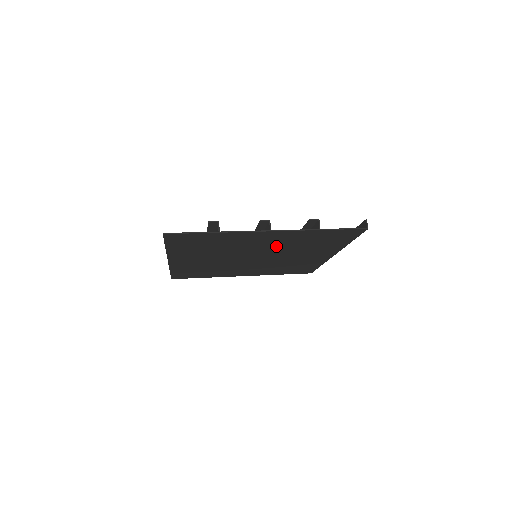
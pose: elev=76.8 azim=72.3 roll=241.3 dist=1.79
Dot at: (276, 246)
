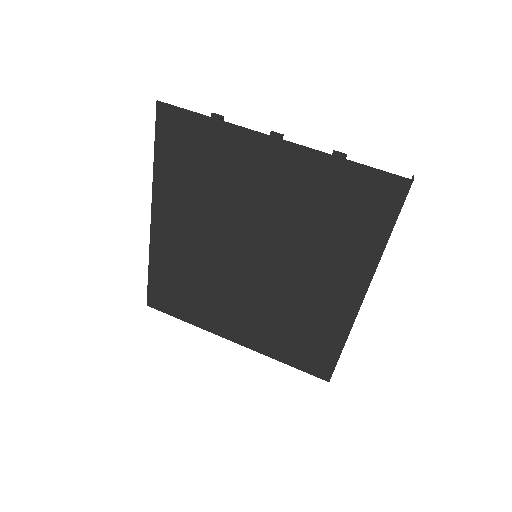
Dot at: (283, 212)
